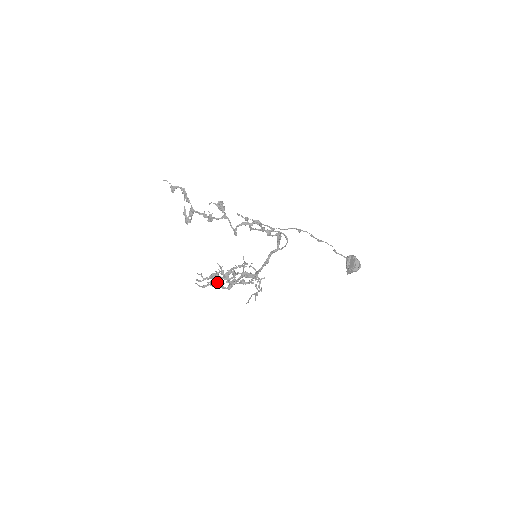
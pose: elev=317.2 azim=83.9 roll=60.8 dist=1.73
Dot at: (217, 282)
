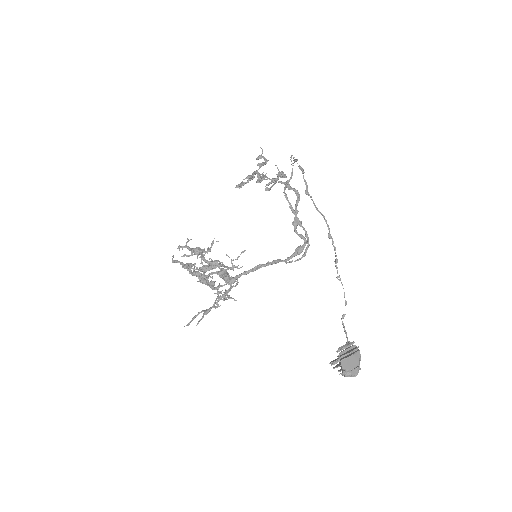
Dot at: (191, 263)
